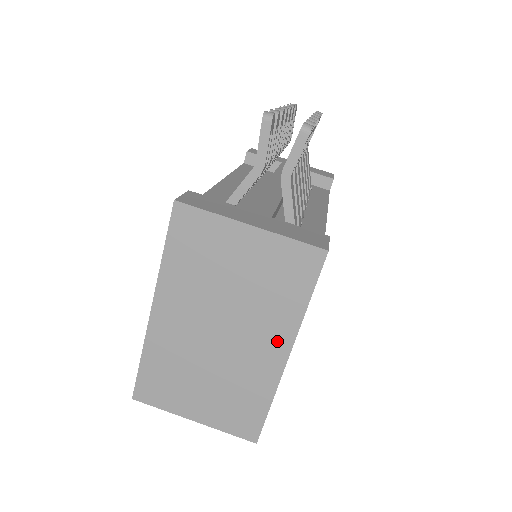
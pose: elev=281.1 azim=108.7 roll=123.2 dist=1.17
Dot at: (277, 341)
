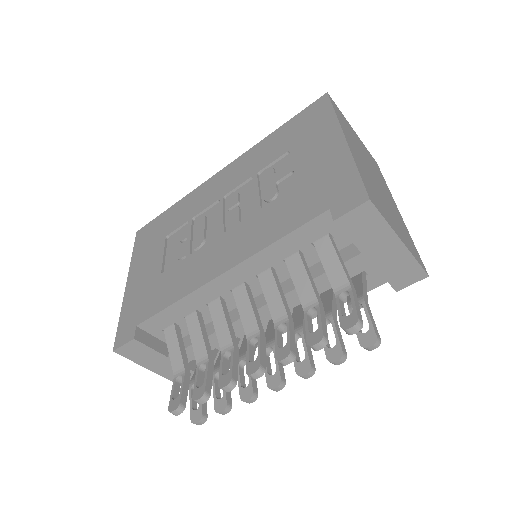
Dot at: occluded
